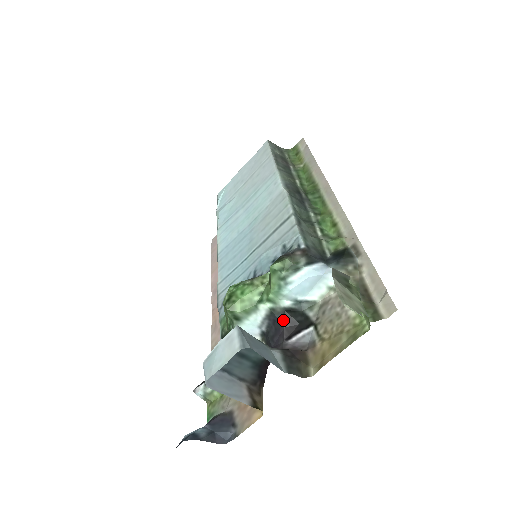
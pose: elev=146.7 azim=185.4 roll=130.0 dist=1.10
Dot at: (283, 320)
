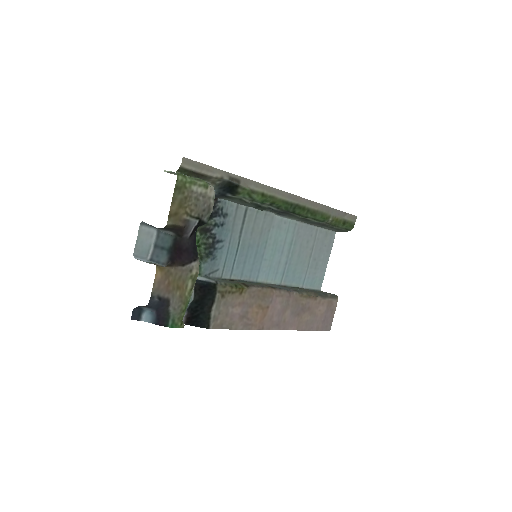
Dot at: (195, 232)
